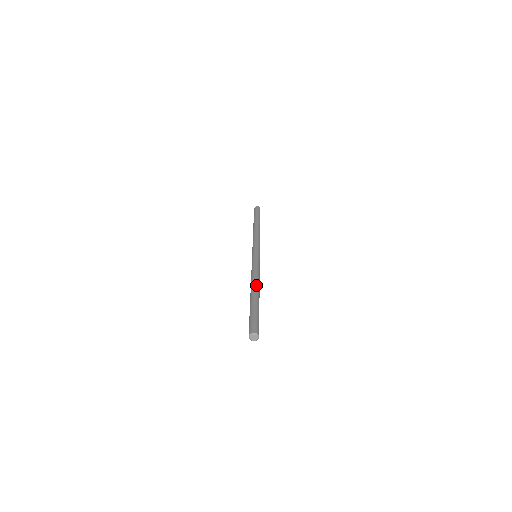
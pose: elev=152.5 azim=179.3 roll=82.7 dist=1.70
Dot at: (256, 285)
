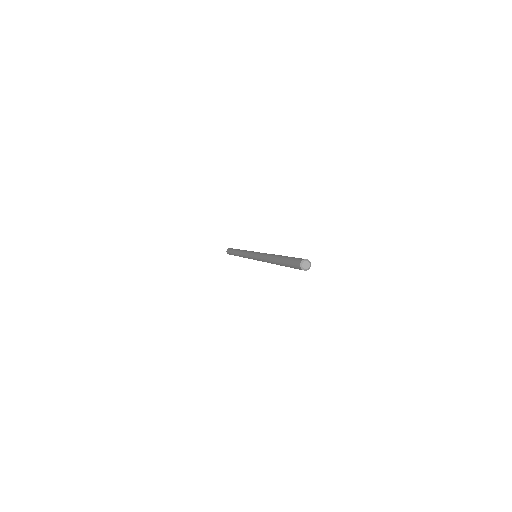
Dot at: occluded
